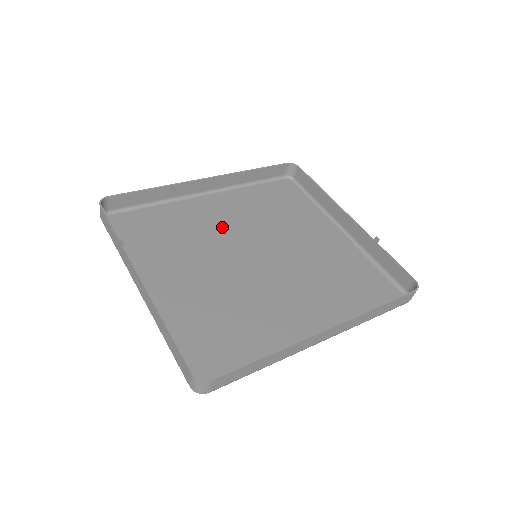
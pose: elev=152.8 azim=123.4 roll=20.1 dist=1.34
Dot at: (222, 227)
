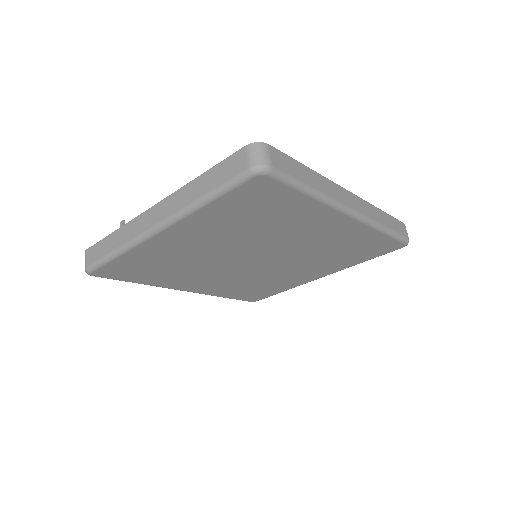
Dot at: (212, 273)
